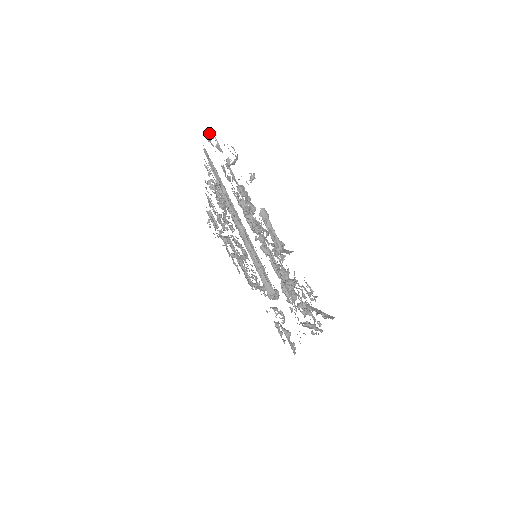
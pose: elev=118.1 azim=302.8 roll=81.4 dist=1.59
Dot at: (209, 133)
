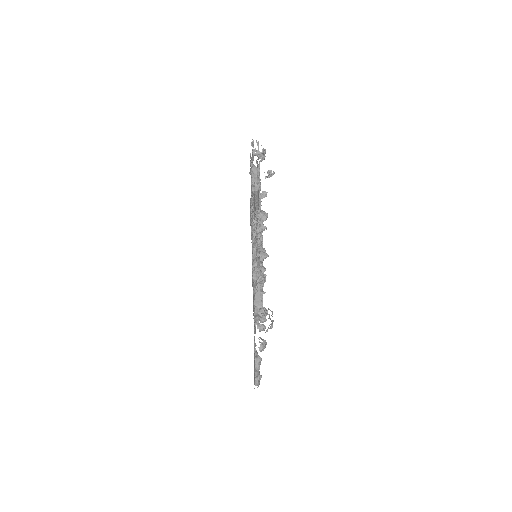
Dot at: occluded
